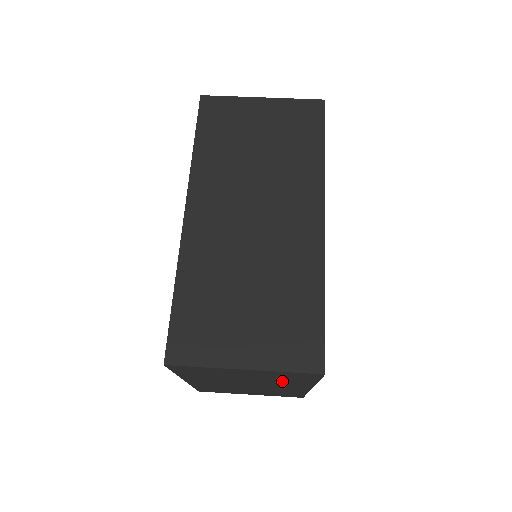
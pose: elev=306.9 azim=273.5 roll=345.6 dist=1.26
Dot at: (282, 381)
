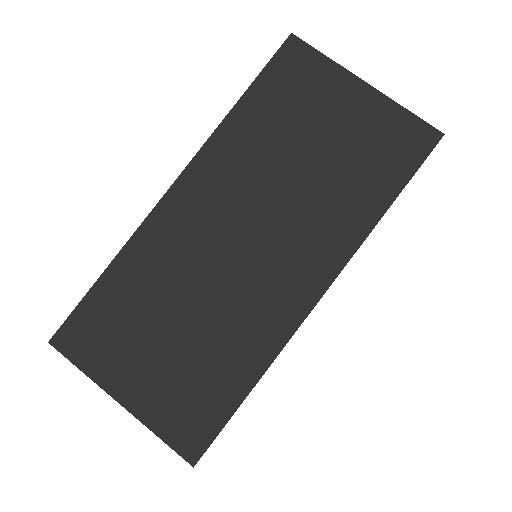
Dot at: occluded
